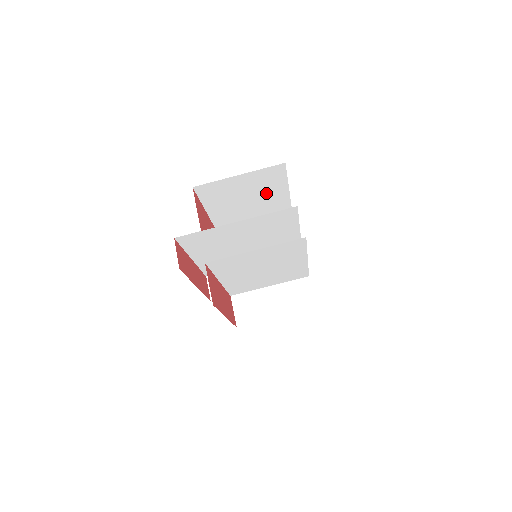
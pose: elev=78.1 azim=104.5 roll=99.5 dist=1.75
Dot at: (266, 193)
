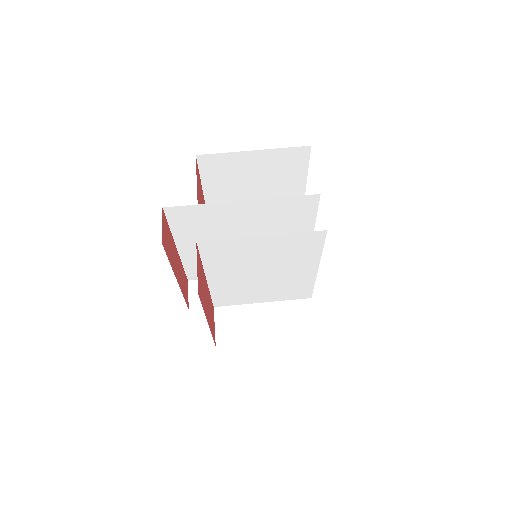
Dot at: (279, 186)
